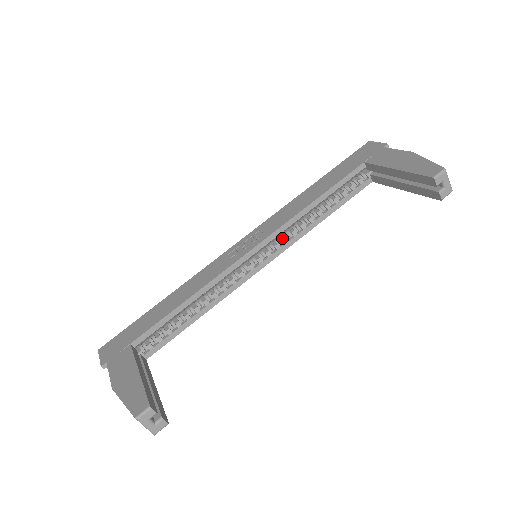
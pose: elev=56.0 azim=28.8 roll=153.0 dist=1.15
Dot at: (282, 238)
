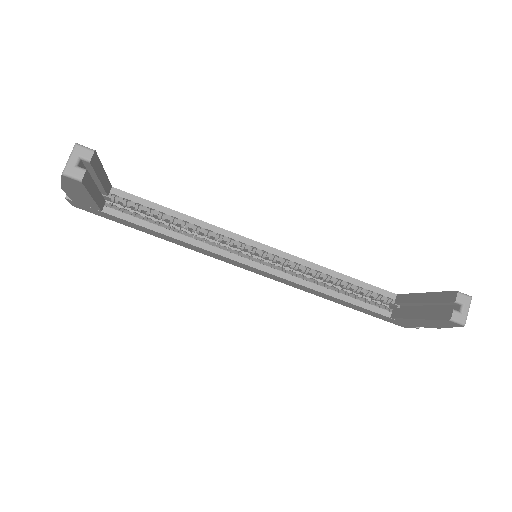
Dot at: (286, 270)
